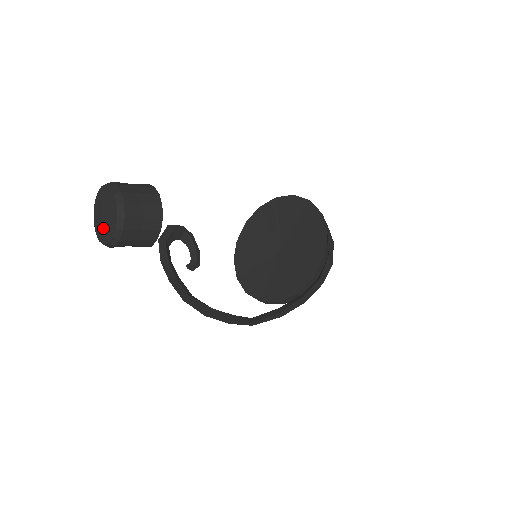
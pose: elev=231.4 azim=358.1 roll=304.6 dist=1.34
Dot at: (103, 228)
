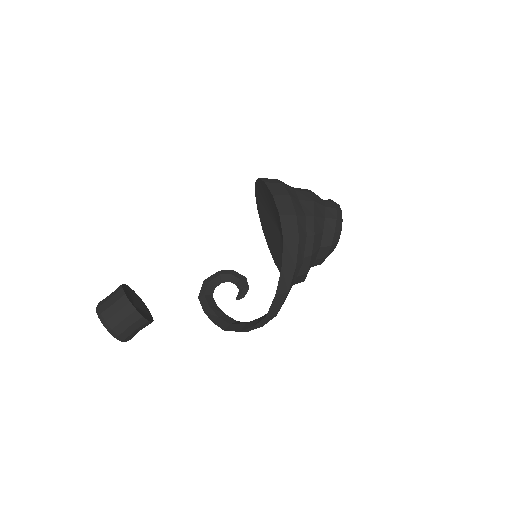
Dot at: occluded
